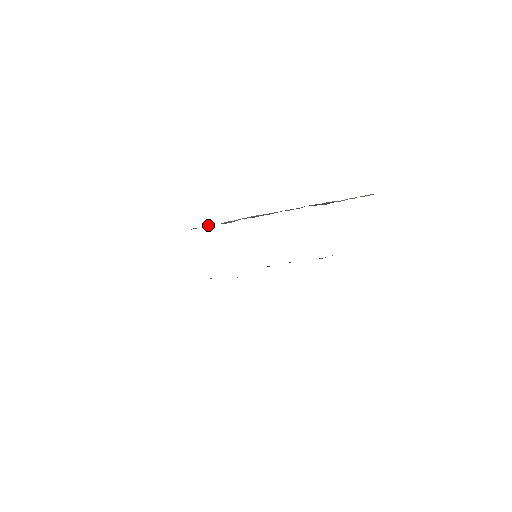
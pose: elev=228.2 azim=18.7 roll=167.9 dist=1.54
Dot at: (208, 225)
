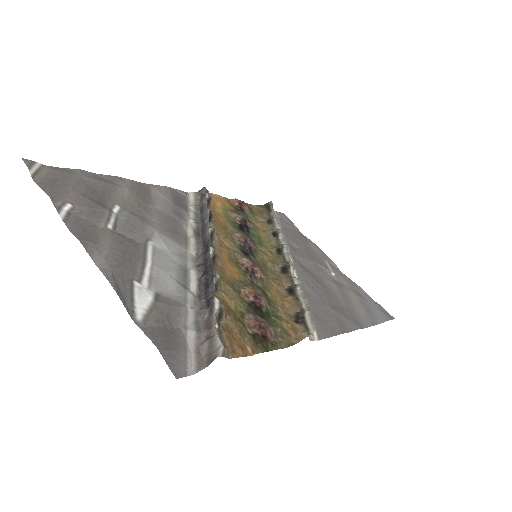
Dot at: (205, 195)
